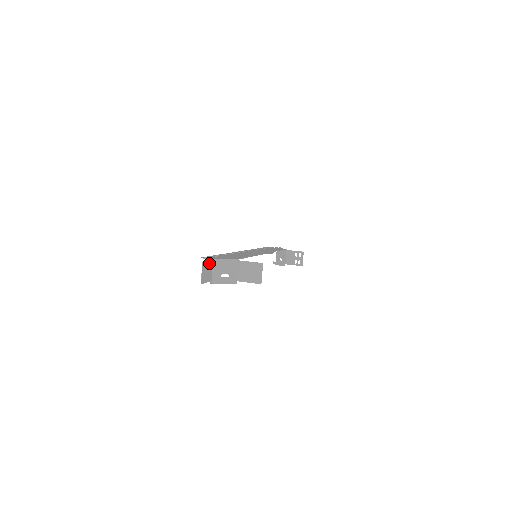
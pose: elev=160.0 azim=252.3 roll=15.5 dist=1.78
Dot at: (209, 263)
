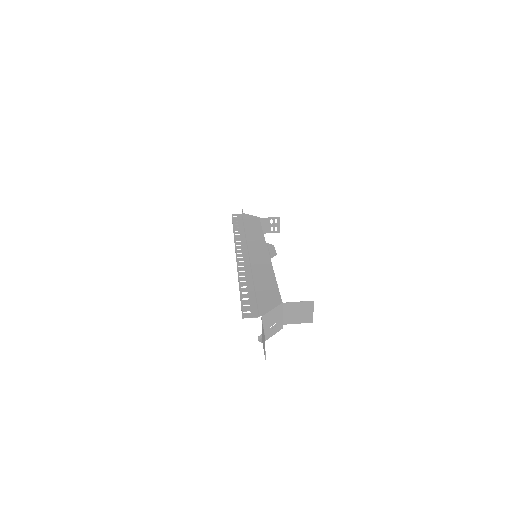
Dot at: (262, 326)
